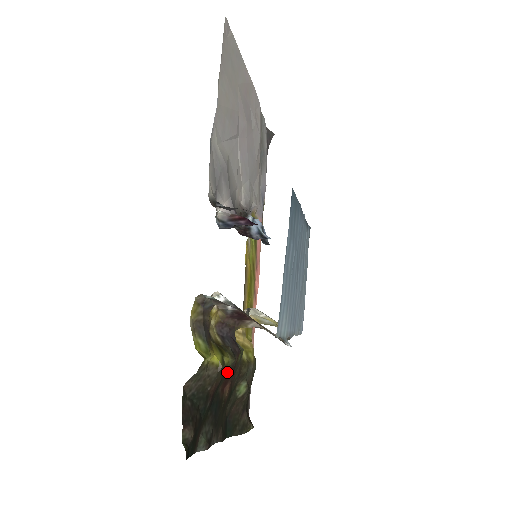
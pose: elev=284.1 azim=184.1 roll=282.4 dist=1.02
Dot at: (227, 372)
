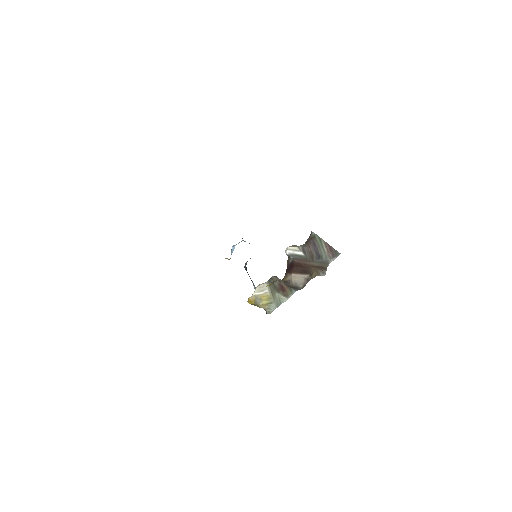
Dot at: occluded
